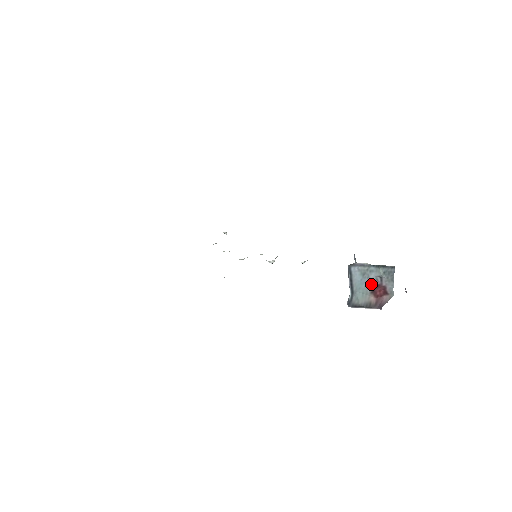
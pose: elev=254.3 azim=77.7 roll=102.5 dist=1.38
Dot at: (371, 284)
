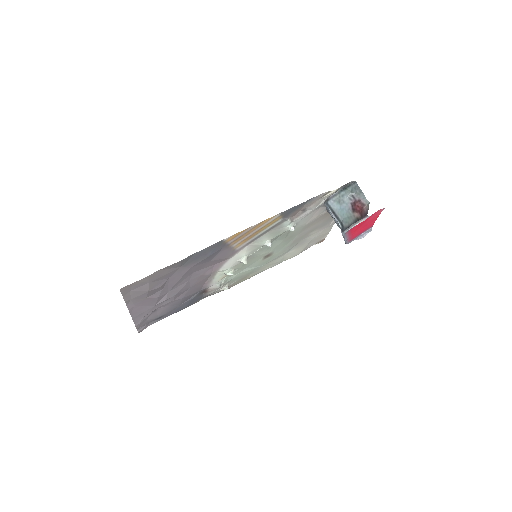
Dot at: (349, 206)
